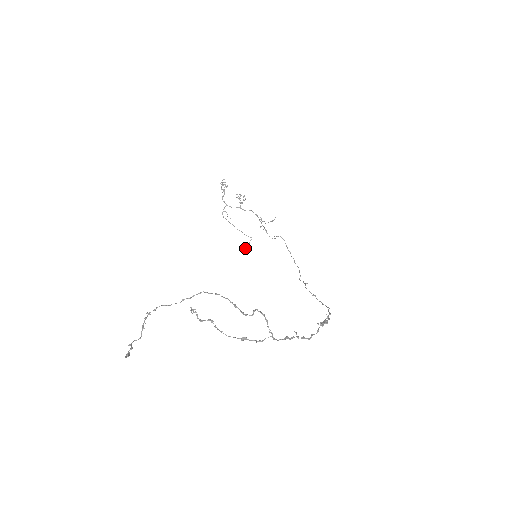
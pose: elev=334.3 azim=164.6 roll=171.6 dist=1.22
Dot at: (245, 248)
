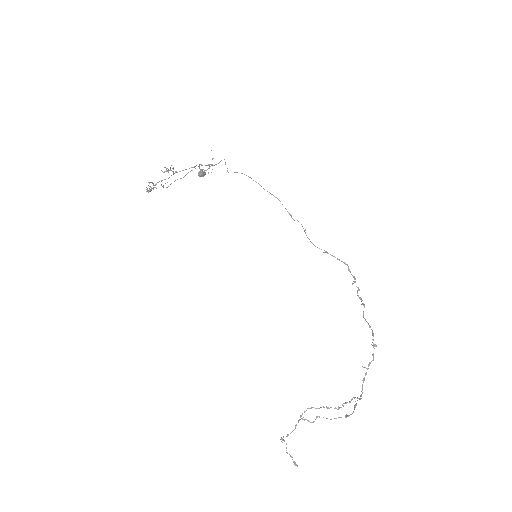
Dot at: (201, 176)
